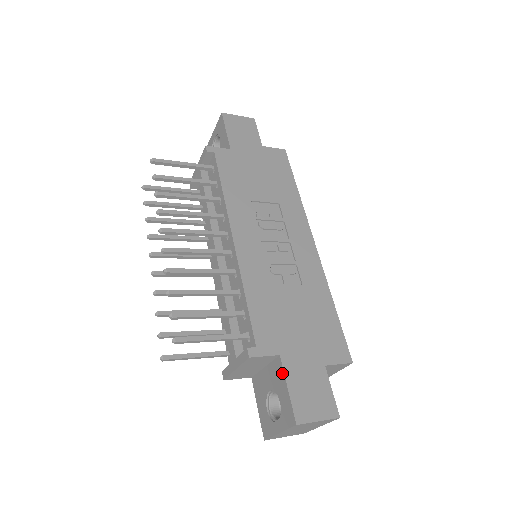
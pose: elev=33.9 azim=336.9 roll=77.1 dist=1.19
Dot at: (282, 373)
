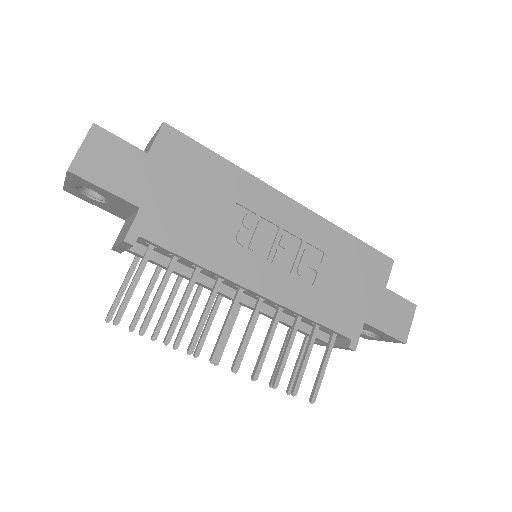
Dot at: (373, 329)
